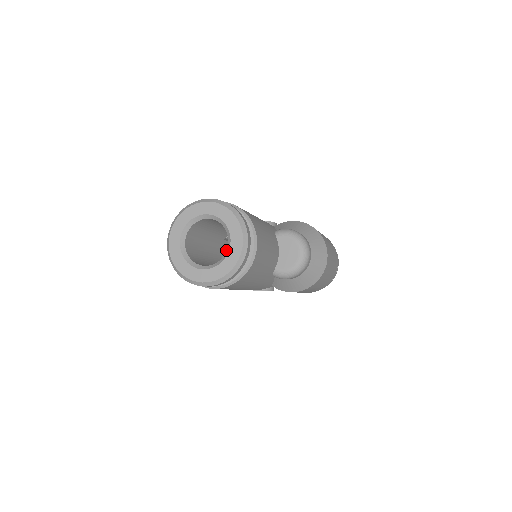
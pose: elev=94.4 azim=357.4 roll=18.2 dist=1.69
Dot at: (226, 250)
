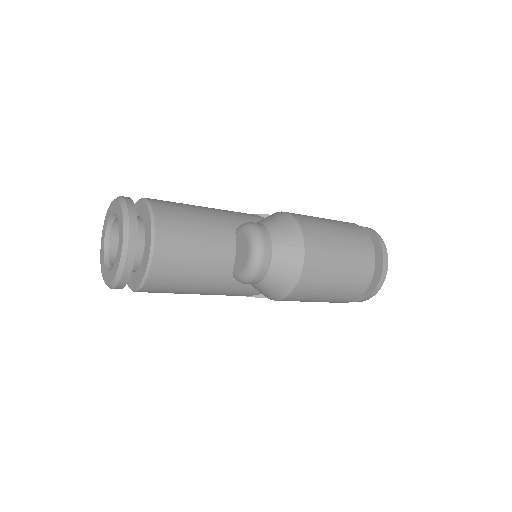
Dot at: occluded
